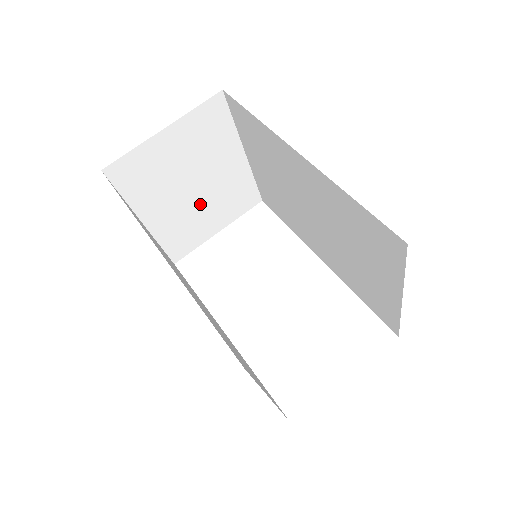
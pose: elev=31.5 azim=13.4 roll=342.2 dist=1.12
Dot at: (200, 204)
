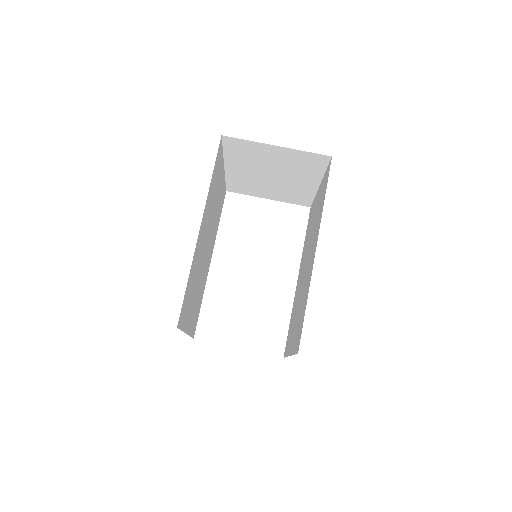
Dot at: (268, 183)
